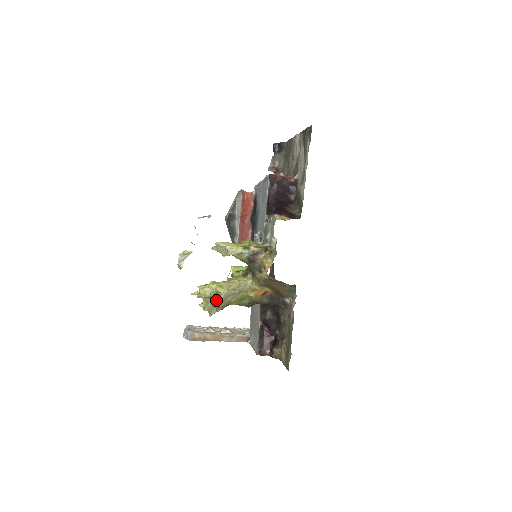
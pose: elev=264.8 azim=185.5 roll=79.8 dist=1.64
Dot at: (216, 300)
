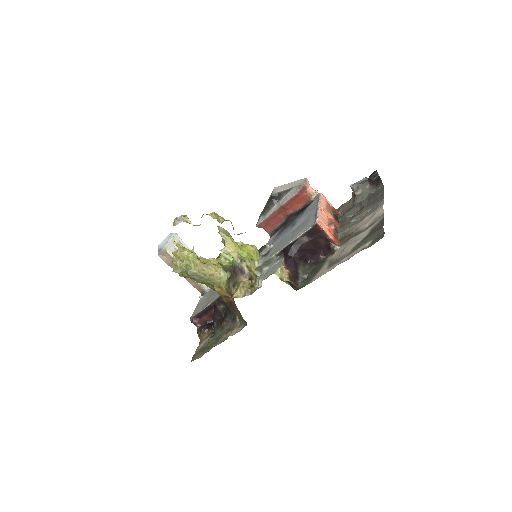
Dot at: occluded
